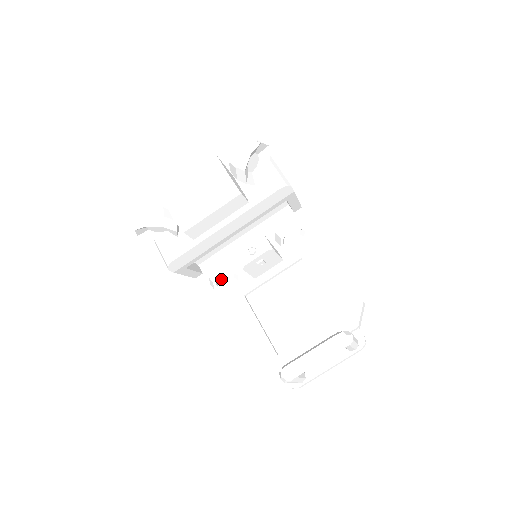
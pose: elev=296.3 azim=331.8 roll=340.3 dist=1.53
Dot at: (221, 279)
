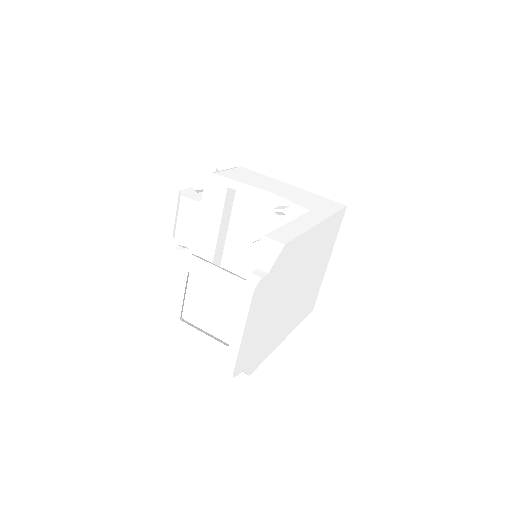
Dot at: occluded
